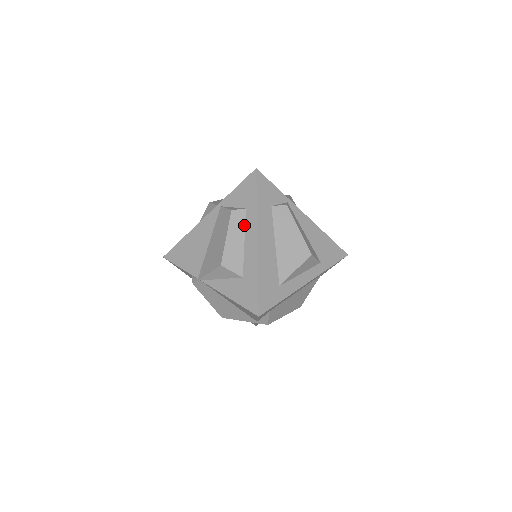
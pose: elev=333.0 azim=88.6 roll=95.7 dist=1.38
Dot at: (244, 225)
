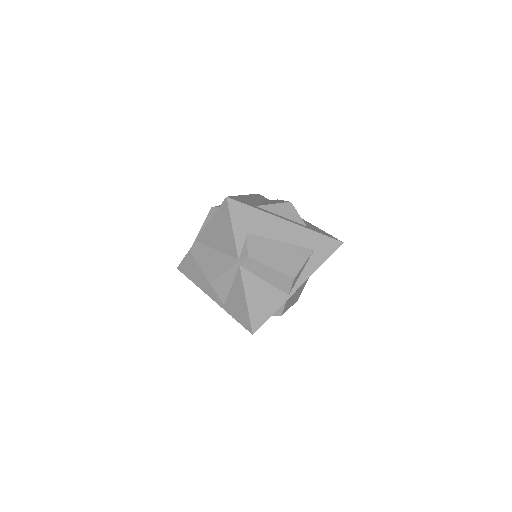
Dot at: occluded
